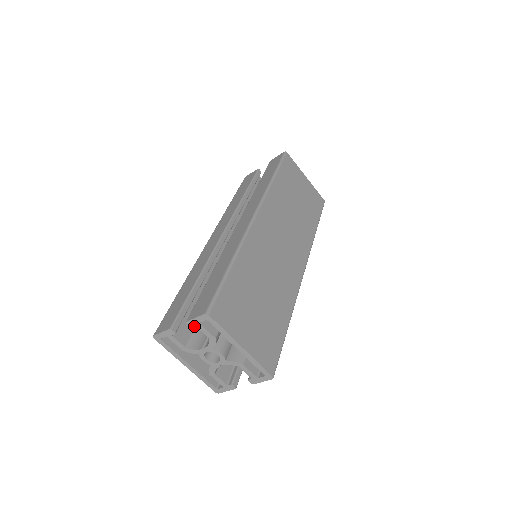
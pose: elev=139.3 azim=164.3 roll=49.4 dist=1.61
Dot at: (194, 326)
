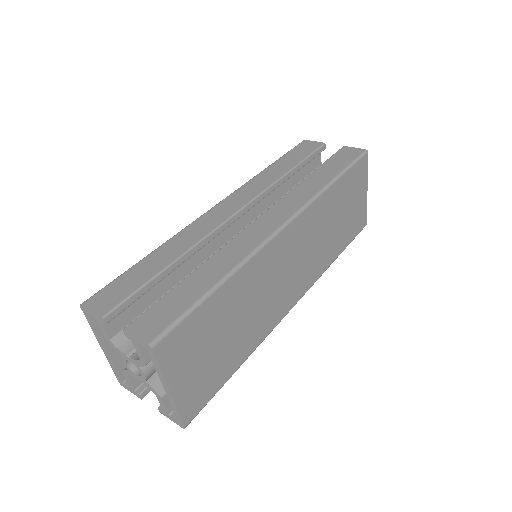
Dot at: (136, 316)
